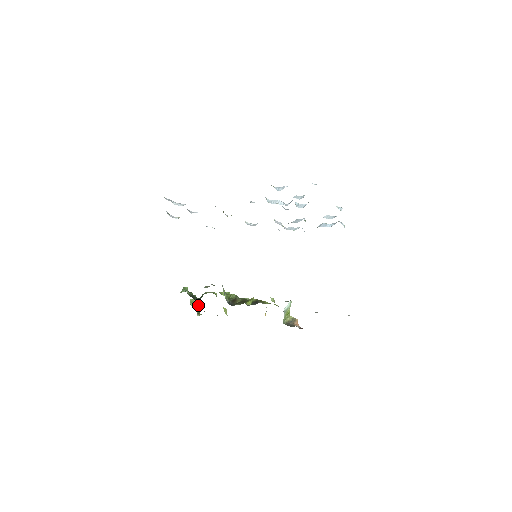
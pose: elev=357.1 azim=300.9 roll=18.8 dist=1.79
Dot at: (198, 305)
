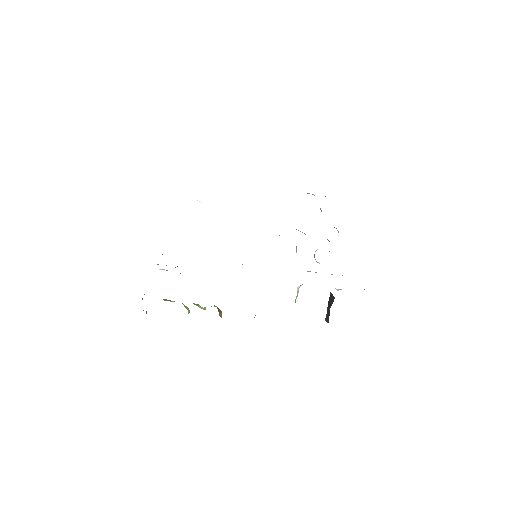
Dot at: occluded
